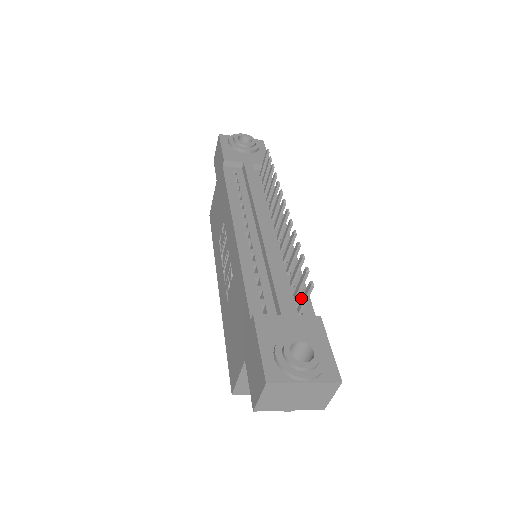
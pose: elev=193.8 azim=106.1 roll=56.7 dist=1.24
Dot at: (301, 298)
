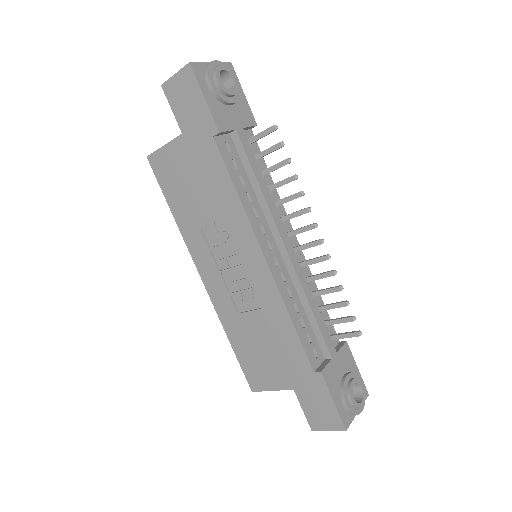
Dot at: occluded
